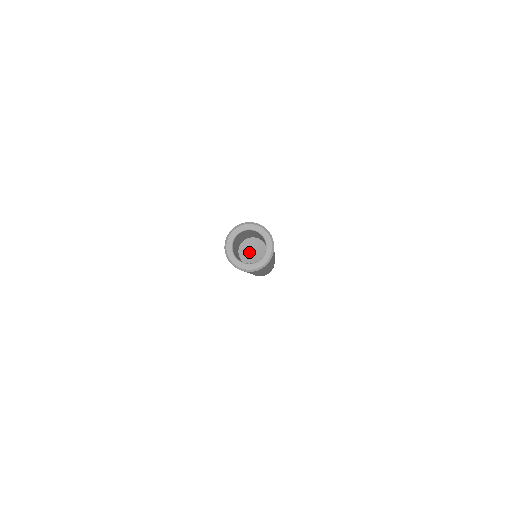
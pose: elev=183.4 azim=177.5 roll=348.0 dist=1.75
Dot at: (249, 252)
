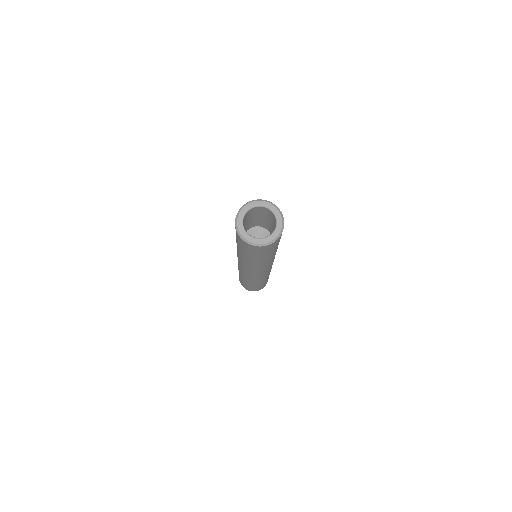
Dot at: occluded
